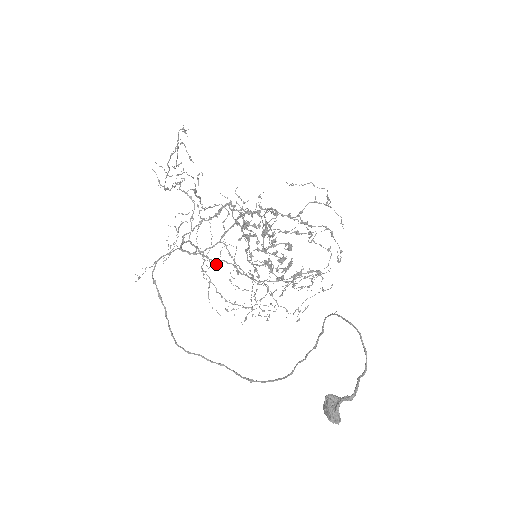
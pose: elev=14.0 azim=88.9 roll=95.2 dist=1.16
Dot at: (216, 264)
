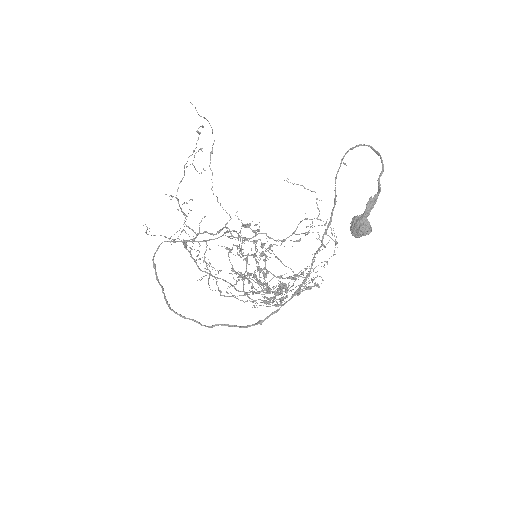
Dot at: occluded
